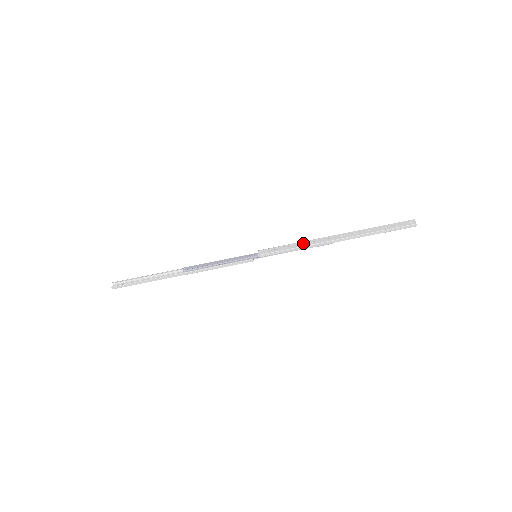
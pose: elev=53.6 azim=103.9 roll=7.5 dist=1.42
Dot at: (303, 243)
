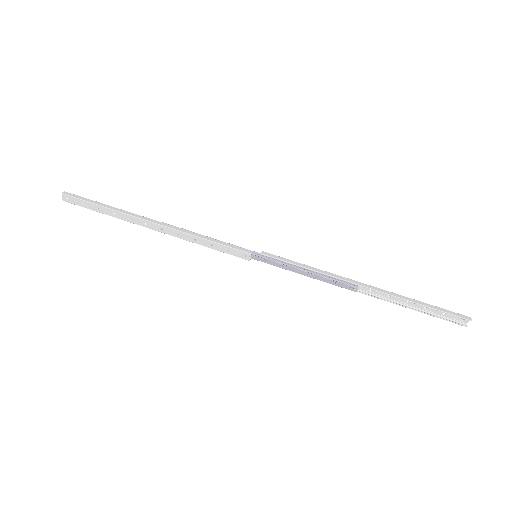
Dot at: (320, 274)
